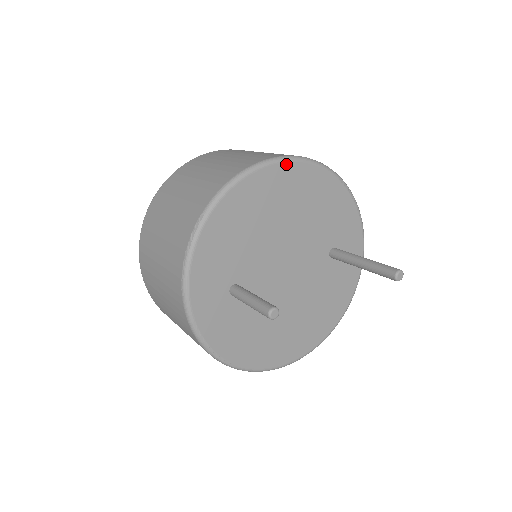
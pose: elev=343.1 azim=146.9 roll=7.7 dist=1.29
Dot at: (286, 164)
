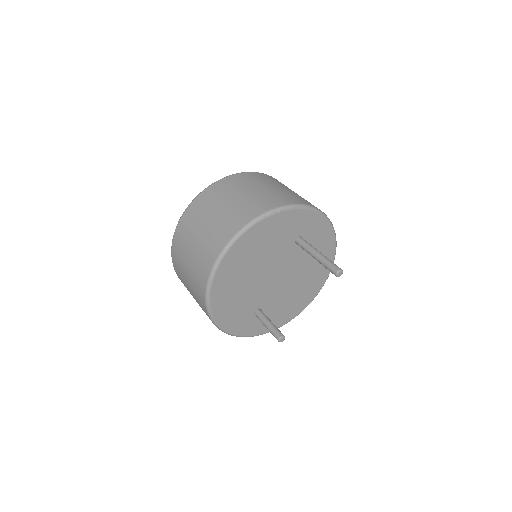
Dot at: (225, 258)
